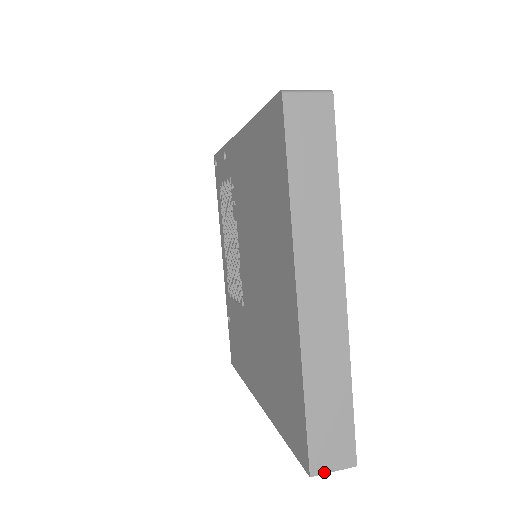
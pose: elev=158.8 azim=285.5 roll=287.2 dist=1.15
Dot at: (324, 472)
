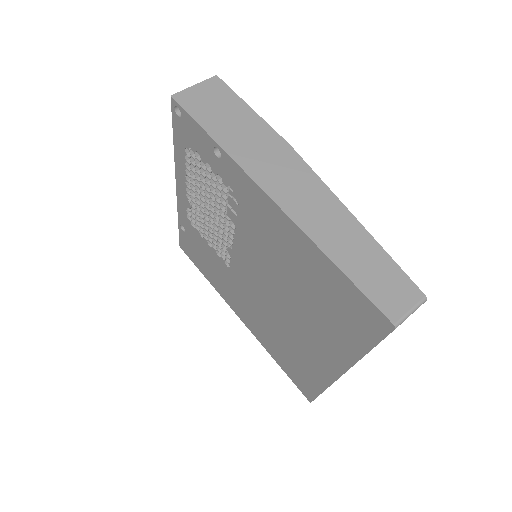
Dot at: occluded
